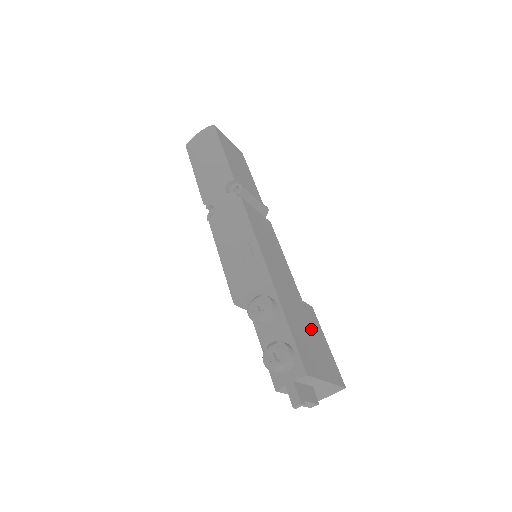
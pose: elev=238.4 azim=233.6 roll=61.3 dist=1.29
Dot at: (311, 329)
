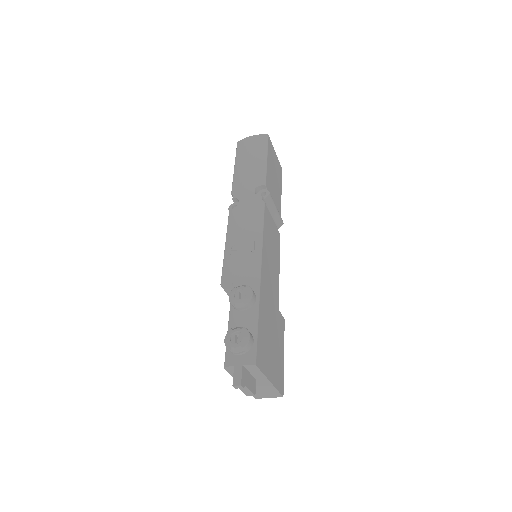
Dot at: (275, 335)
